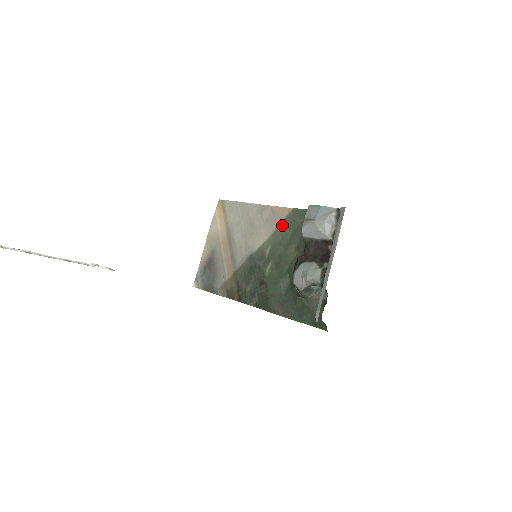
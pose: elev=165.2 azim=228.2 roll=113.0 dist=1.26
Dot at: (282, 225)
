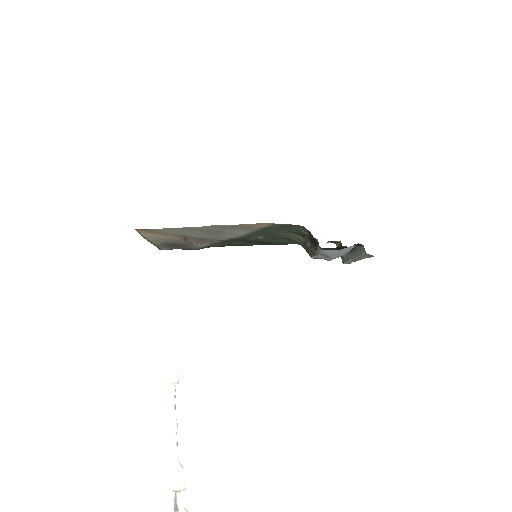
Dot at: (264, 229)
